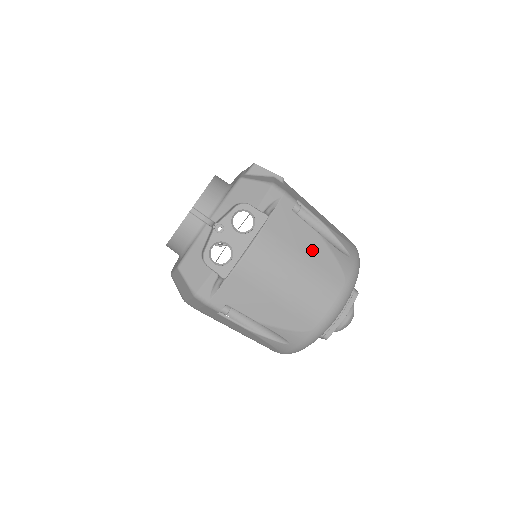
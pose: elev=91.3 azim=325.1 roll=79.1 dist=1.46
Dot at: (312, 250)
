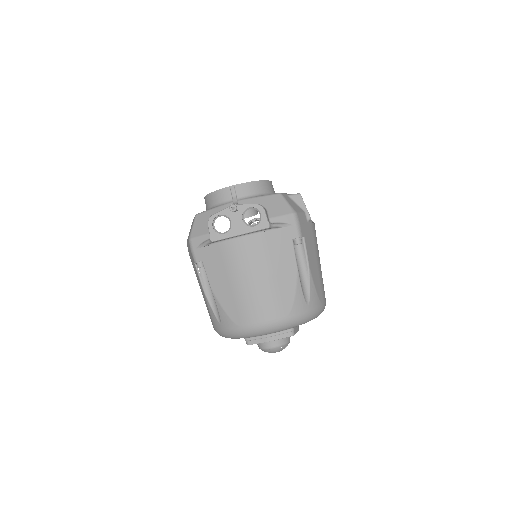
Dot at: (283, 275)
